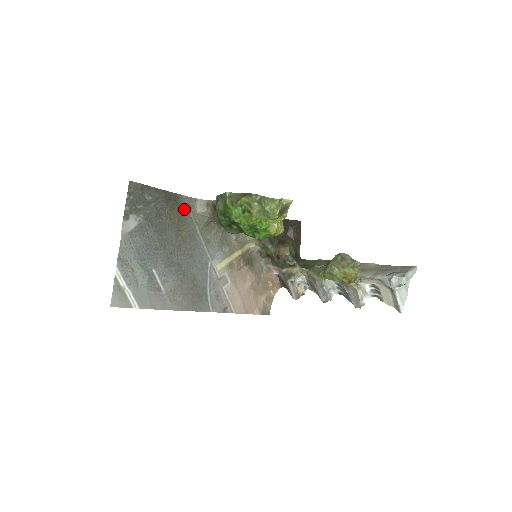
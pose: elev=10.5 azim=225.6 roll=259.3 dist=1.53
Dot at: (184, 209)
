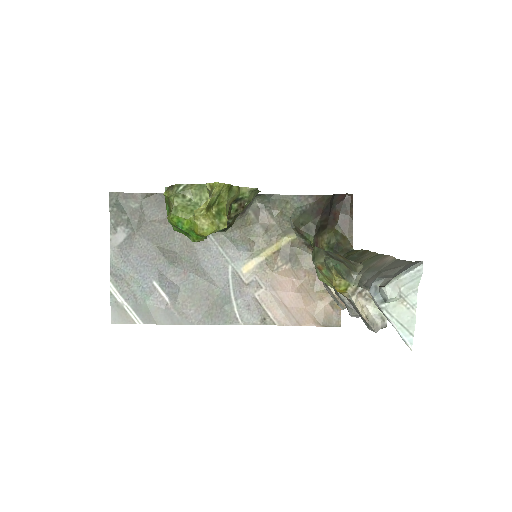
Dot at: occluded
